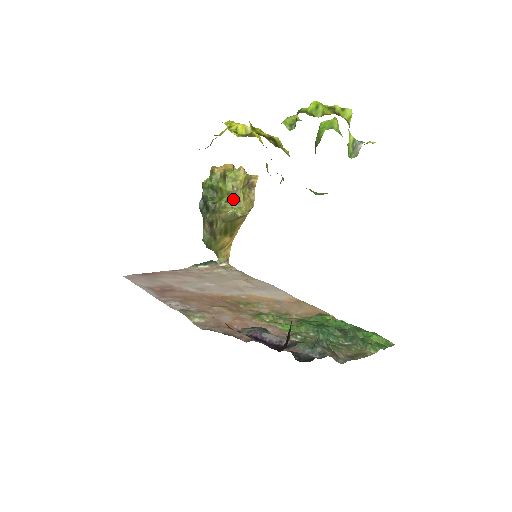
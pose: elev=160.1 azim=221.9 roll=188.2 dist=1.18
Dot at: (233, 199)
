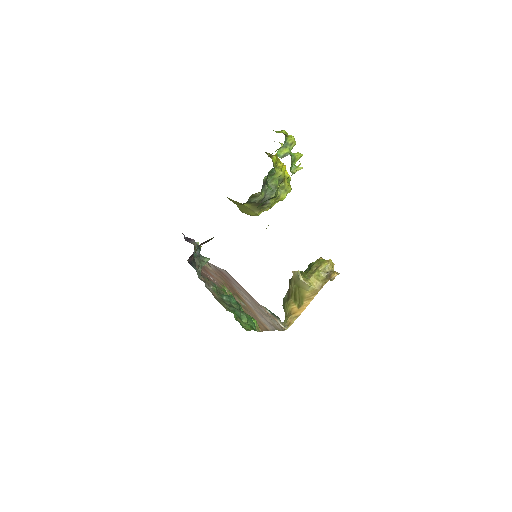
Dot at: (309, 273)
